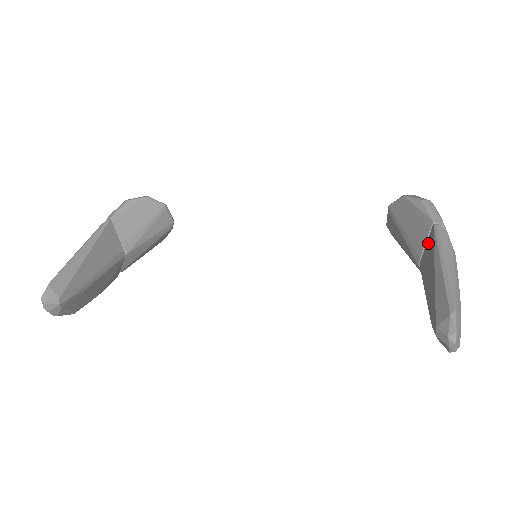
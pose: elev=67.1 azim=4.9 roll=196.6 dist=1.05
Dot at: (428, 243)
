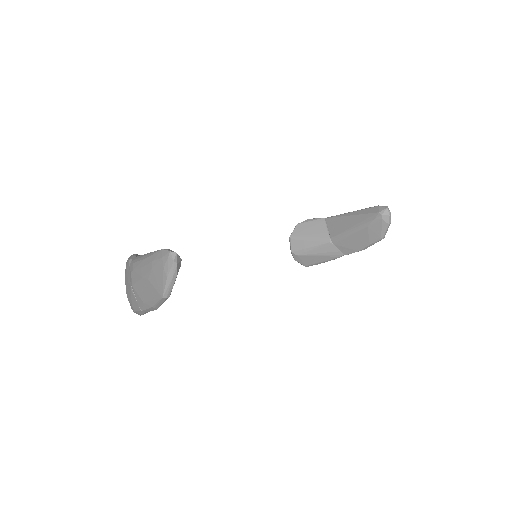
Dot at: (330, 225)
